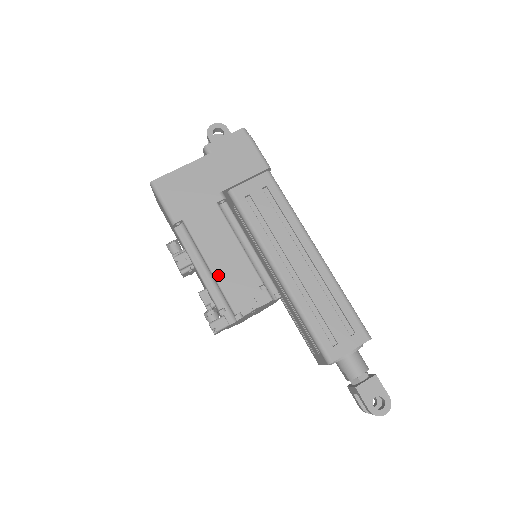
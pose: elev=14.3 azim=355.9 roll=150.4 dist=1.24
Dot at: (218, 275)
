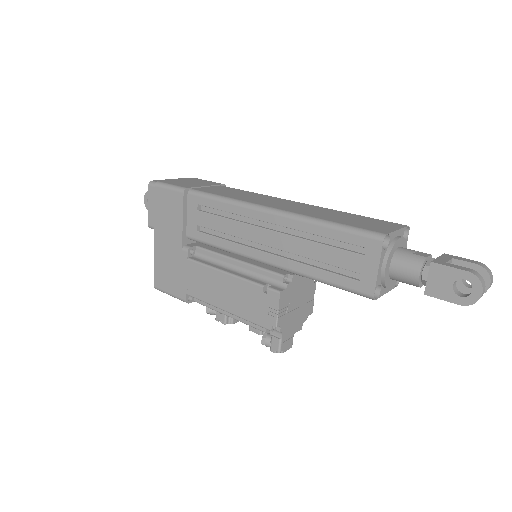
Dot at: (235, 312)
